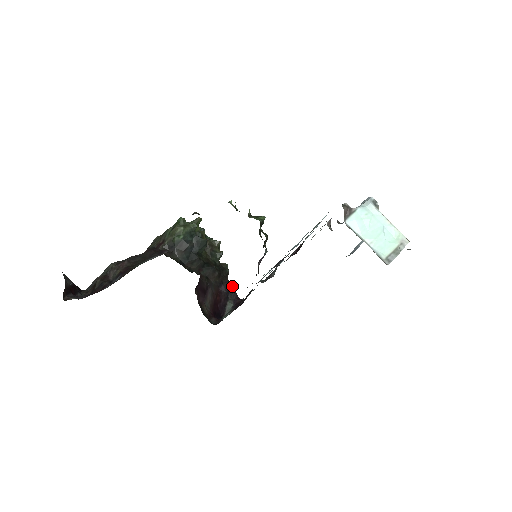
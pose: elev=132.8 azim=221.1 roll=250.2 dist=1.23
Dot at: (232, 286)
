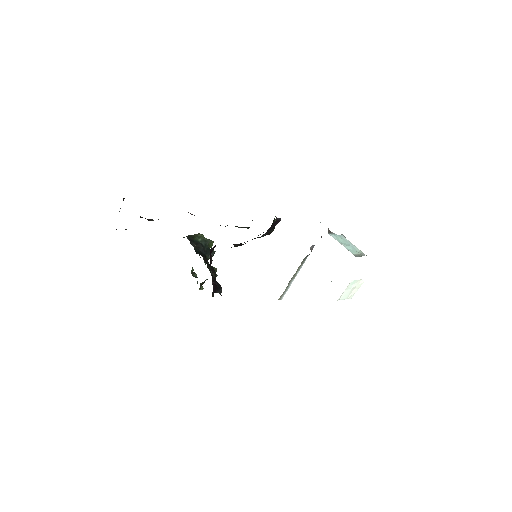
Dot at: (221, 289)
